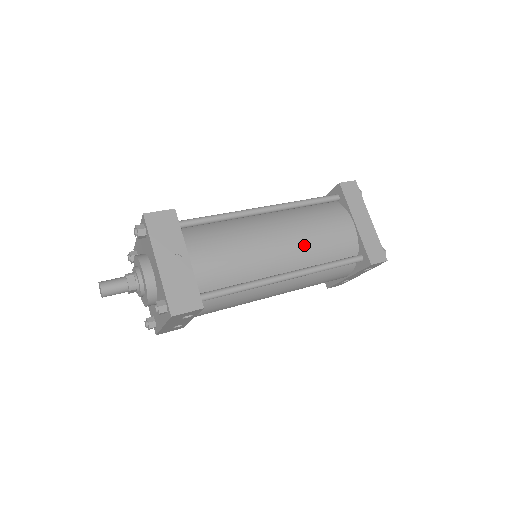
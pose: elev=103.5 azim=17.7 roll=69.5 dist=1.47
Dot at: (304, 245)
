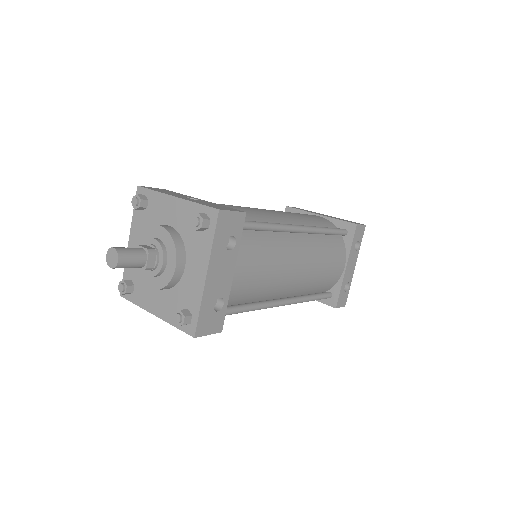
Dot at: (294, 216)
